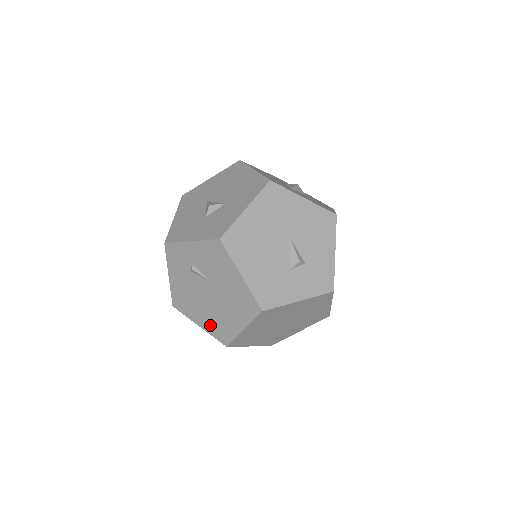
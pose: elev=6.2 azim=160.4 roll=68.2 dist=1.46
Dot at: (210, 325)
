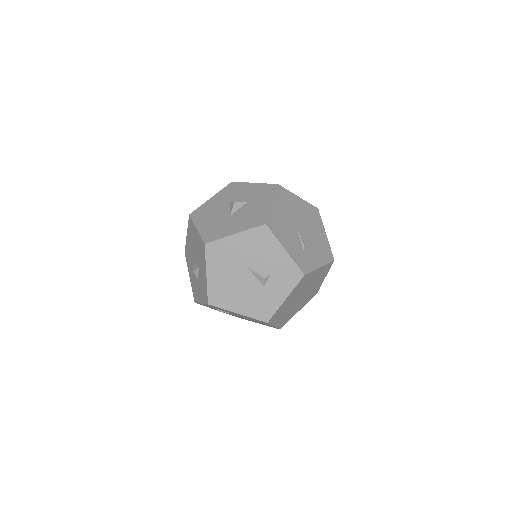
Dot at: occluded
